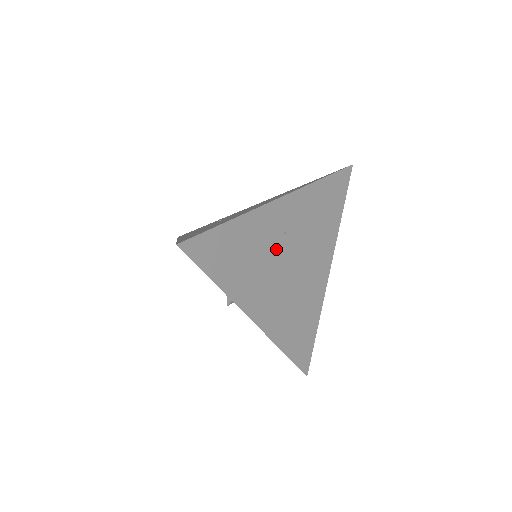
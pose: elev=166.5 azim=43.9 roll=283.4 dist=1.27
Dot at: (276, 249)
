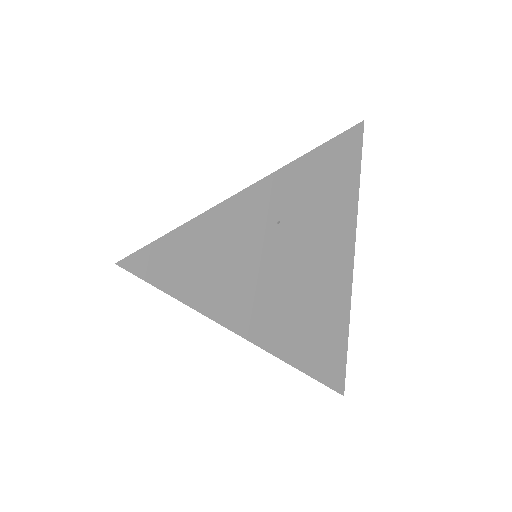
Dot at: (269, 246)
